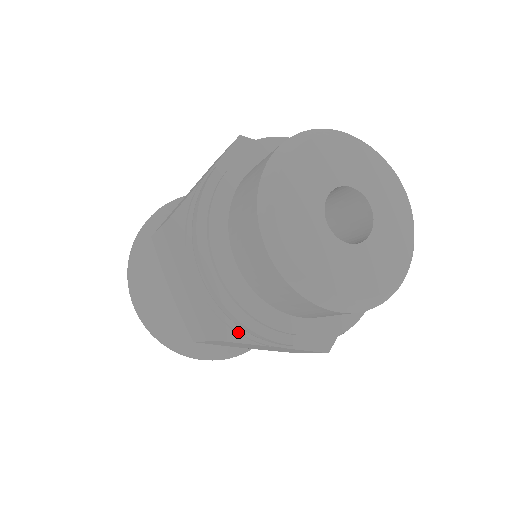
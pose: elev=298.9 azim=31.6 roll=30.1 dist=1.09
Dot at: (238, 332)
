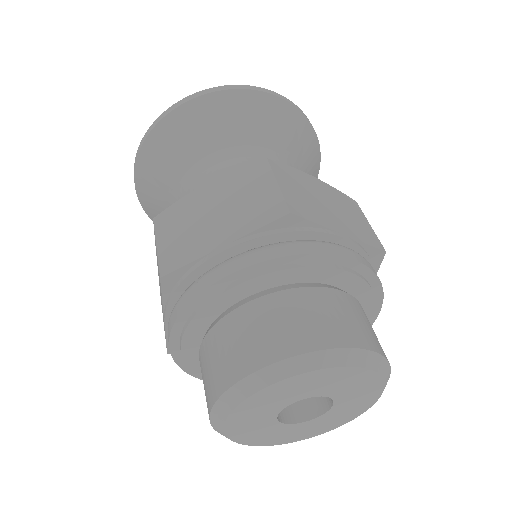
Dot at: occluded
